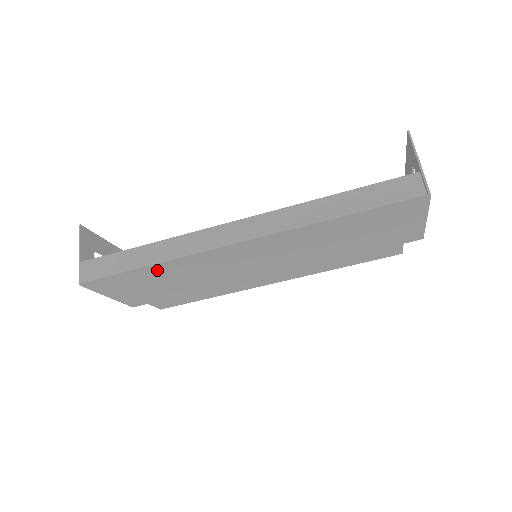
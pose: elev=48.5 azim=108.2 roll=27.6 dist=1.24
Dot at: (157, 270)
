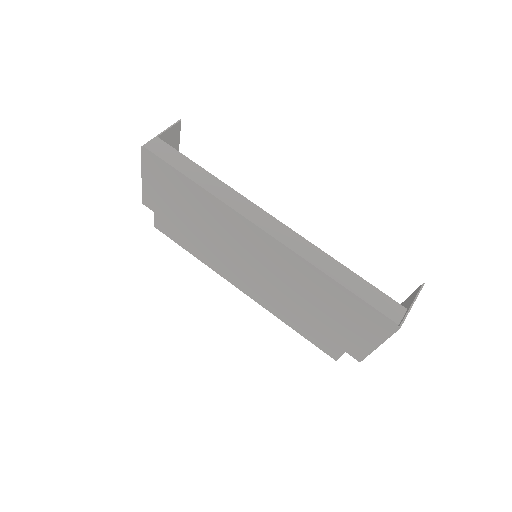
Dot at: (195, 192)
